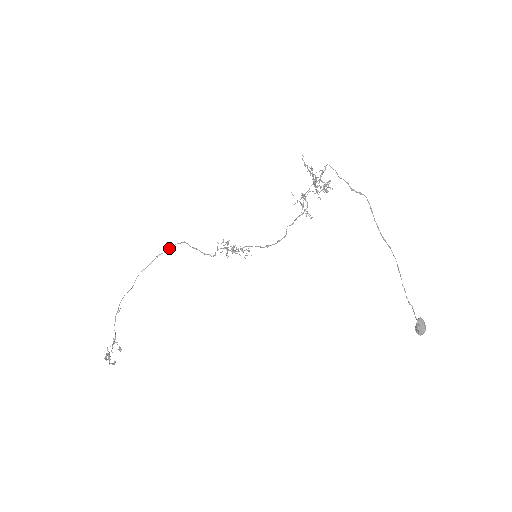
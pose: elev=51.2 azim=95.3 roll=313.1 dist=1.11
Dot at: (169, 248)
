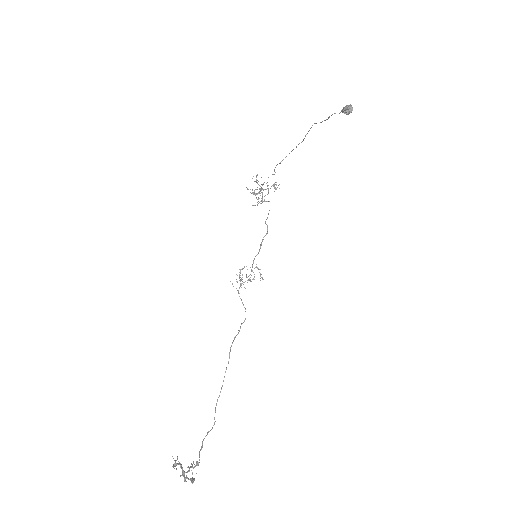
Dot at: (229, 358)
